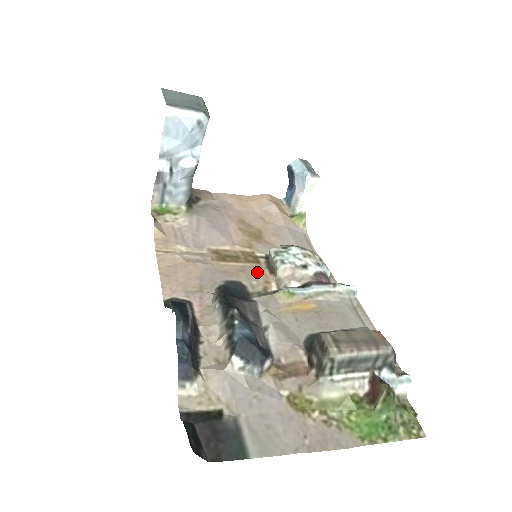
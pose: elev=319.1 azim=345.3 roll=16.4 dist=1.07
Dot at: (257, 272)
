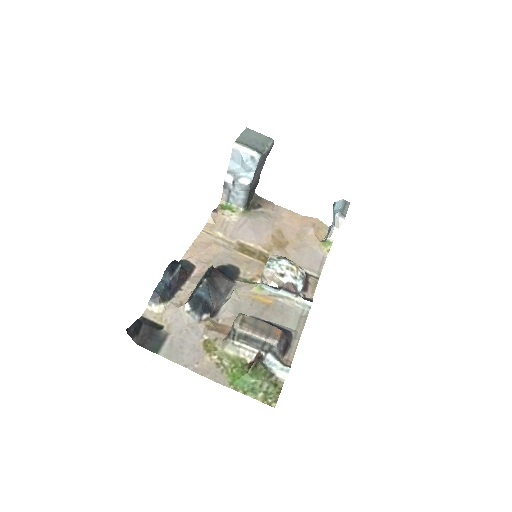
Dot at: (257, 267)
